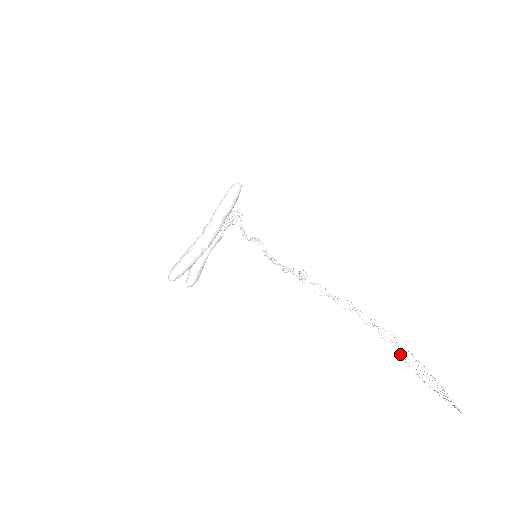
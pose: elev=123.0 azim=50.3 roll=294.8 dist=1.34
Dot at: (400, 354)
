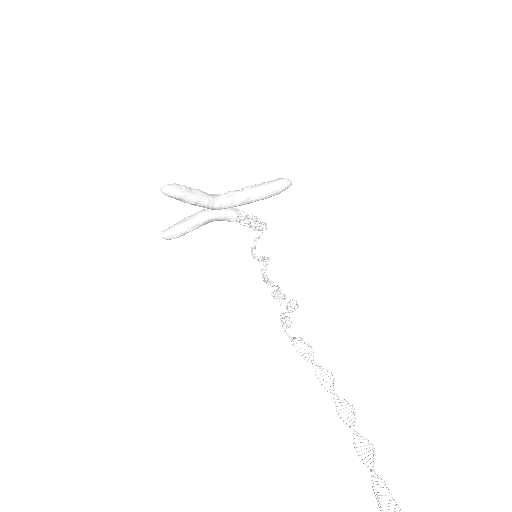
Dot at: occluded
